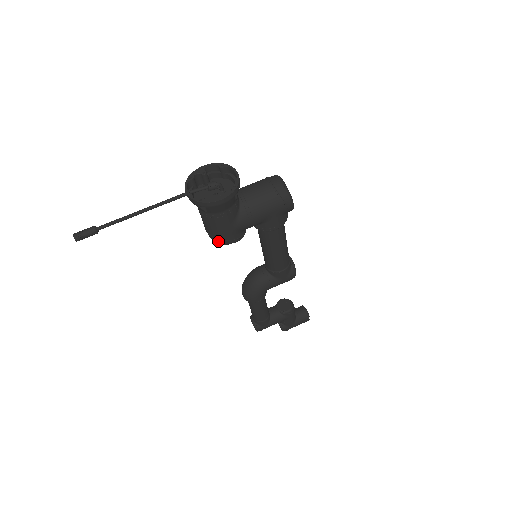
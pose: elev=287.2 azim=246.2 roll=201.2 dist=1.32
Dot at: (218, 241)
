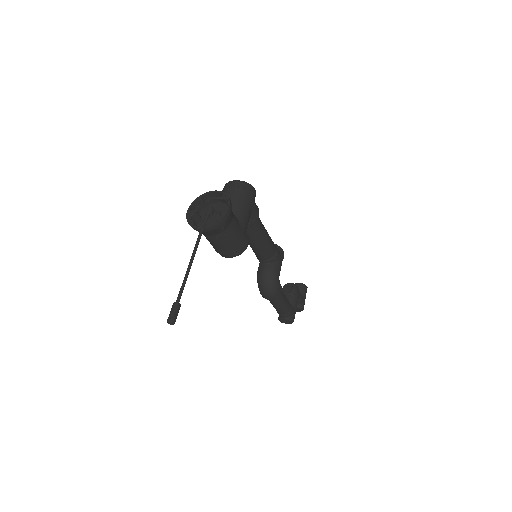
Dot at: (240, 252)
